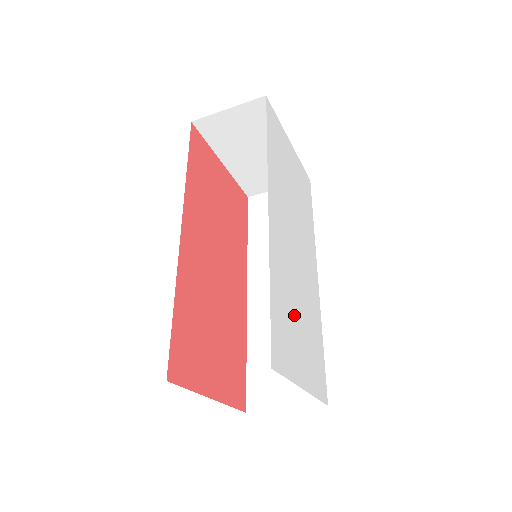
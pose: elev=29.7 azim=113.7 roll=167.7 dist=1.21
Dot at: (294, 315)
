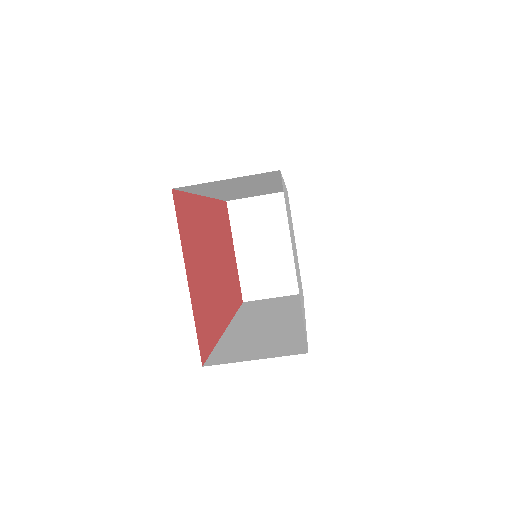
Dot at: occluded
